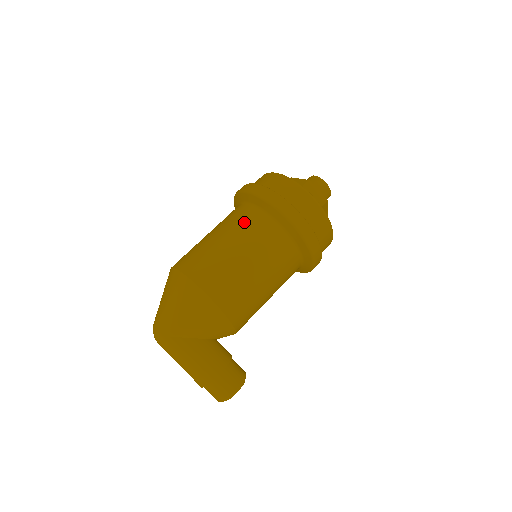
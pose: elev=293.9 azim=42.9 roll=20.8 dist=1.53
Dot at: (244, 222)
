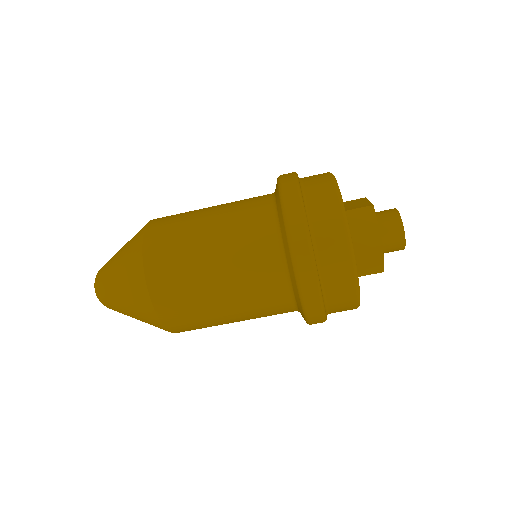
Dot at: (269, 315)
